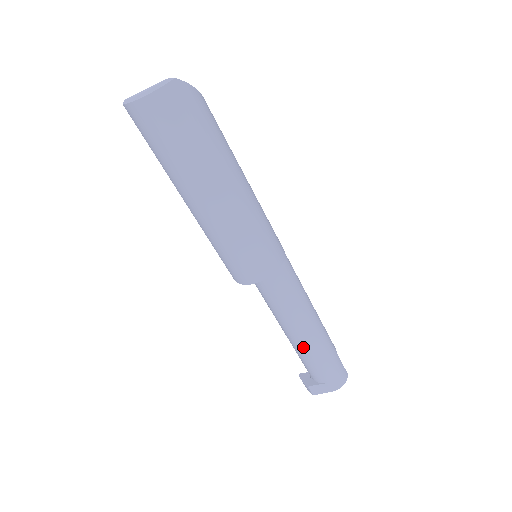
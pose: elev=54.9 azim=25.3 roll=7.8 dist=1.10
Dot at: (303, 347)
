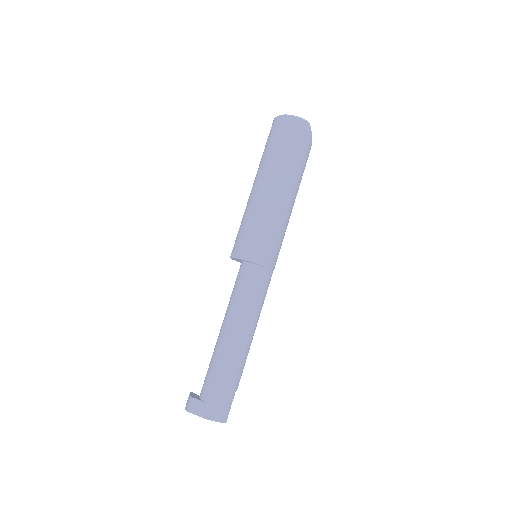
Dot at: (224, 348)
